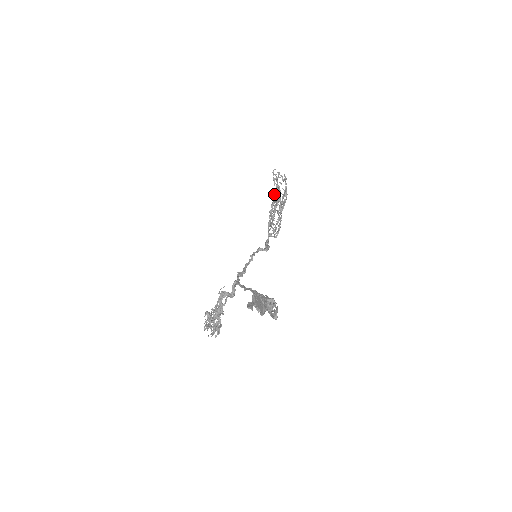
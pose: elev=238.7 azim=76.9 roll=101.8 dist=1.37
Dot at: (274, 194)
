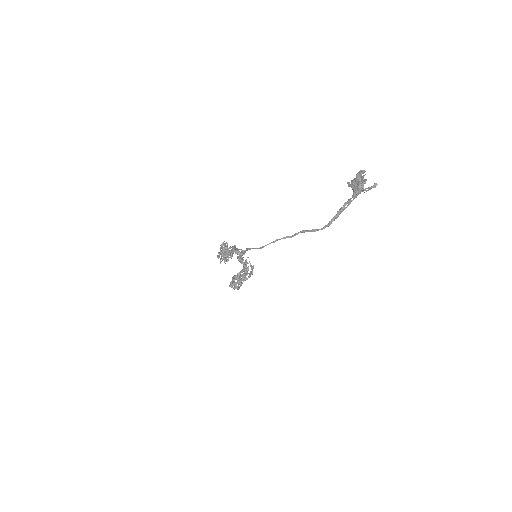
Dot at: (243, 269)
